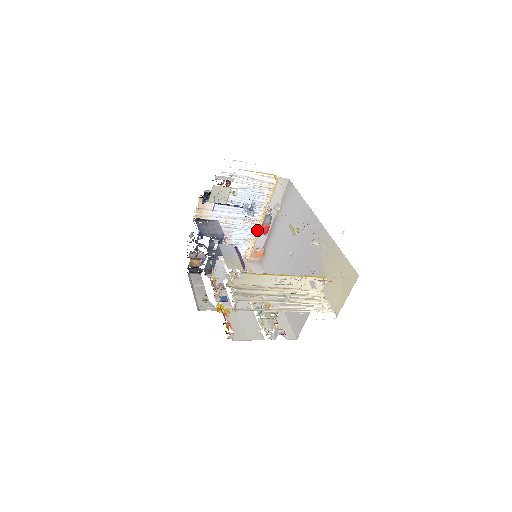
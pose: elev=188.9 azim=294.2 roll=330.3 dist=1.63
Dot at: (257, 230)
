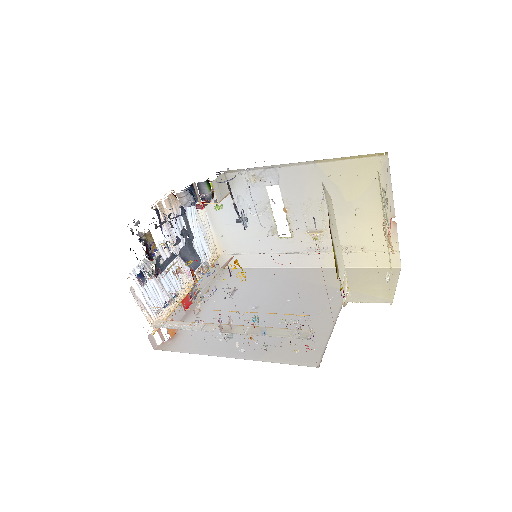
Dot at: (183, 294)
